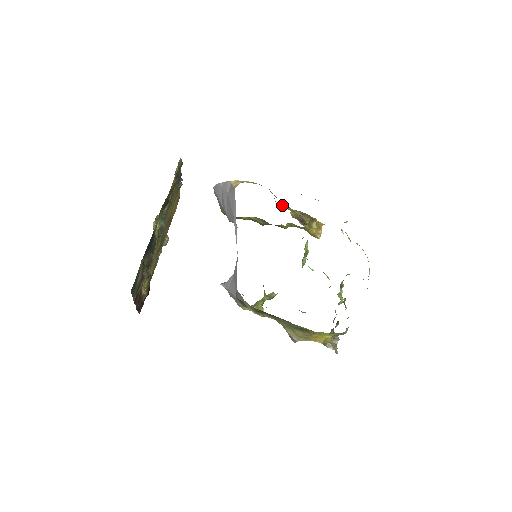
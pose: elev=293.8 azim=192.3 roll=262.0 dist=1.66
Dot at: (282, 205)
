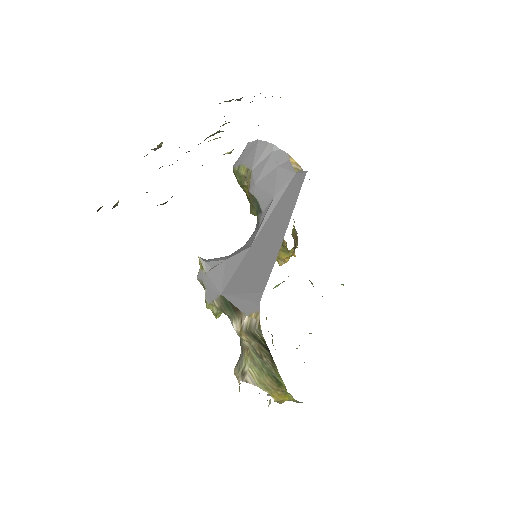
Dot at: occluded
